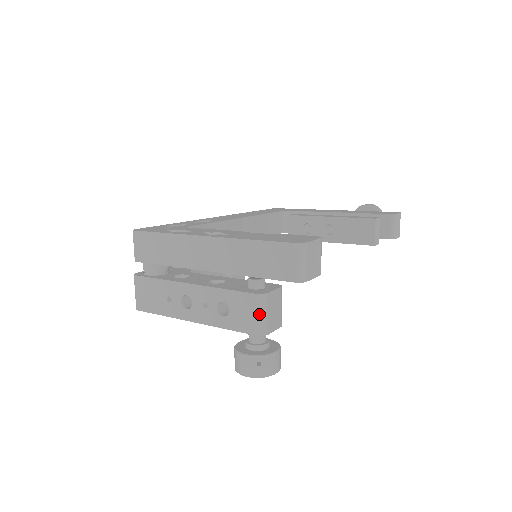
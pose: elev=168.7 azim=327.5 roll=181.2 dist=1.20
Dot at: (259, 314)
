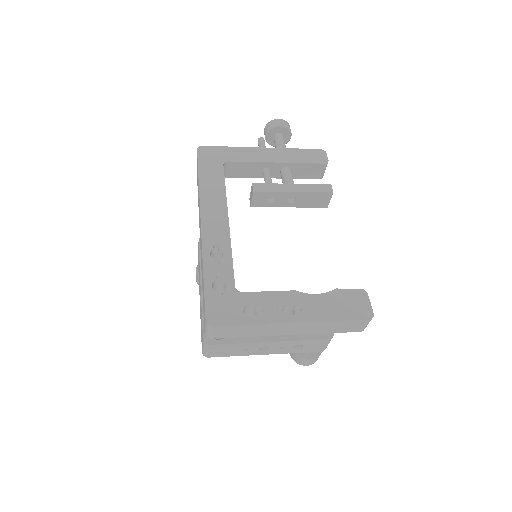
Dot at: (327, 345)
